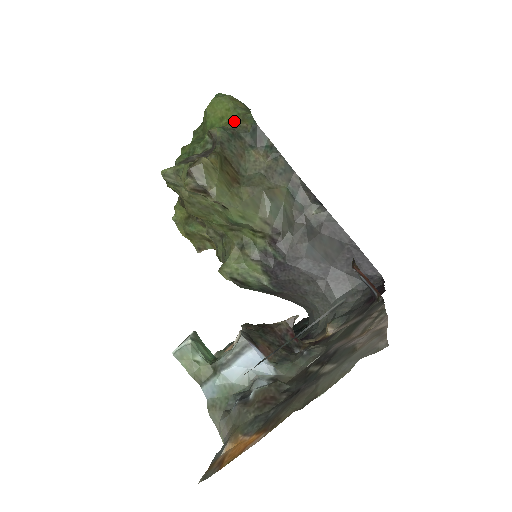
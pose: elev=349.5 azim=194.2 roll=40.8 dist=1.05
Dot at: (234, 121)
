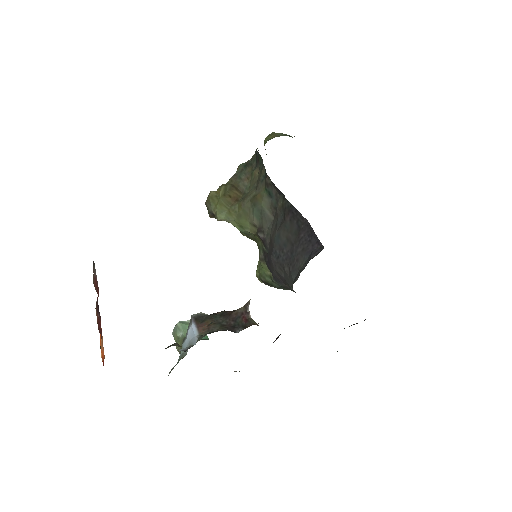
Dot at: occluded
